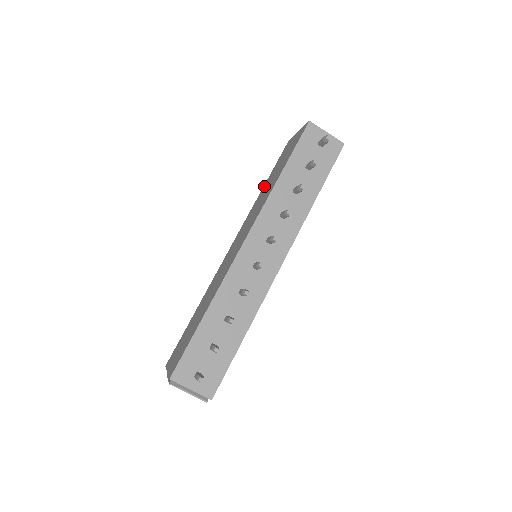
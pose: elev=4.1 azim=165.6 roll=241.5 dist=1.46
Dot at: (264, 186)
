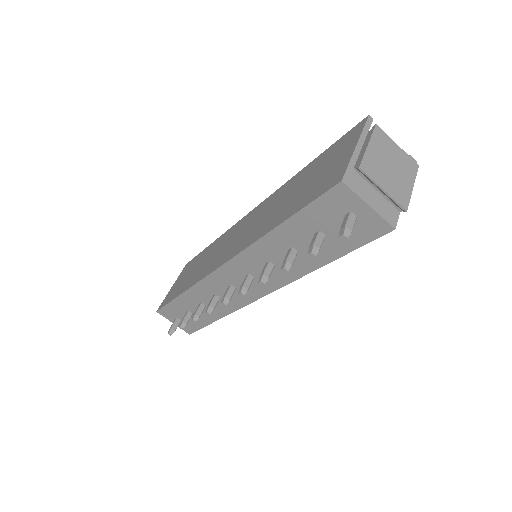
Dot at: (304, 169)
